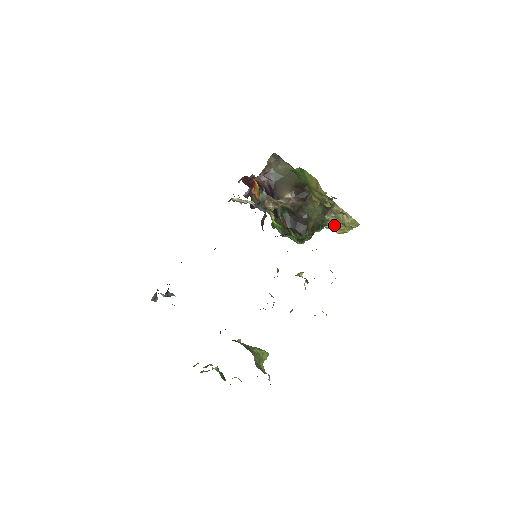
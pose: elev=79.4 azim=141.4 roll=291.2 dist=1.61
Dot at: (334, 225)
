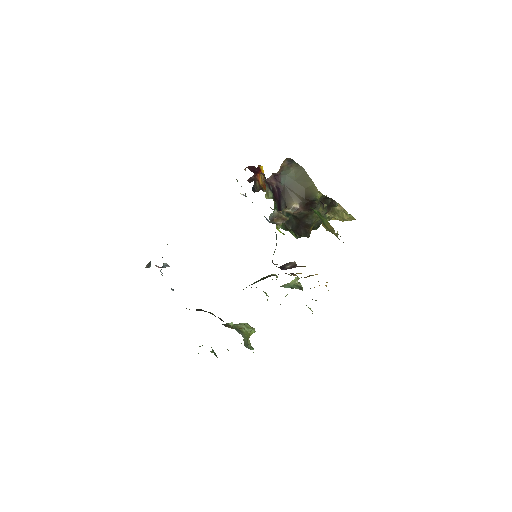
Dot at: occluded
